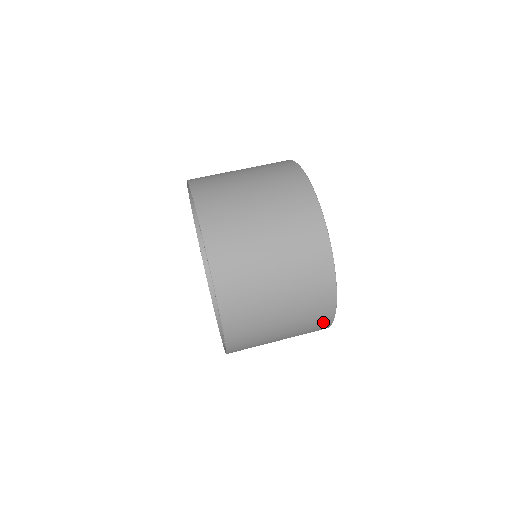
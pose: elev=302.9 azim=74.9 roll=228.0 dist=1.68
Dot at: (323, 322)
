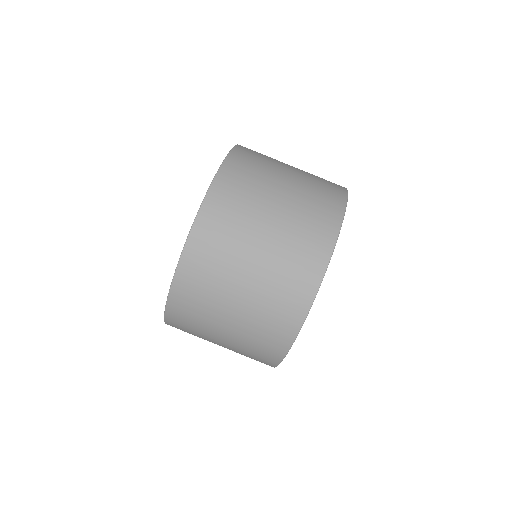
Dot at: occluded
